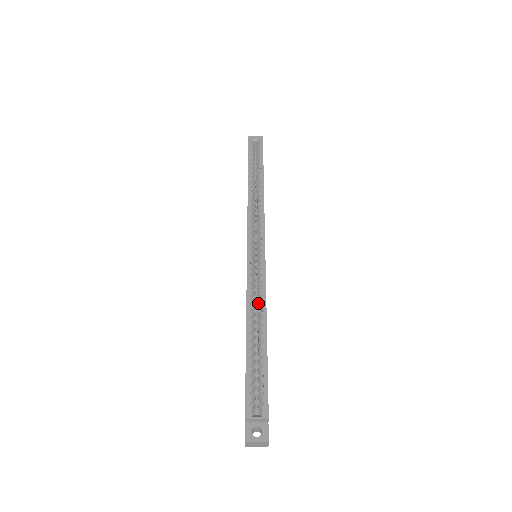
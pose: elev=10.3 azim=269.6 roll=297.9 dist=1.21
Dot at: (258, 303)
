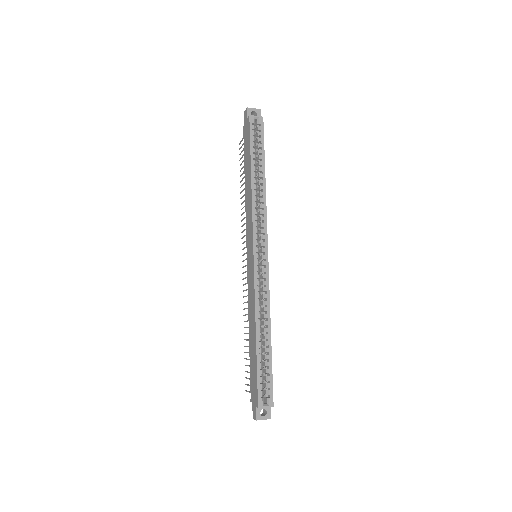
Dot at: (263, 311)
